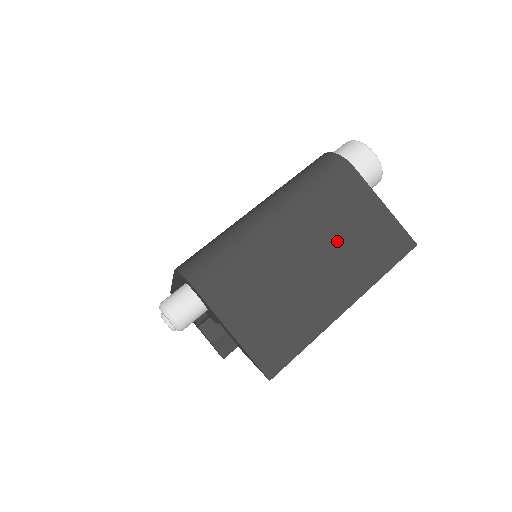
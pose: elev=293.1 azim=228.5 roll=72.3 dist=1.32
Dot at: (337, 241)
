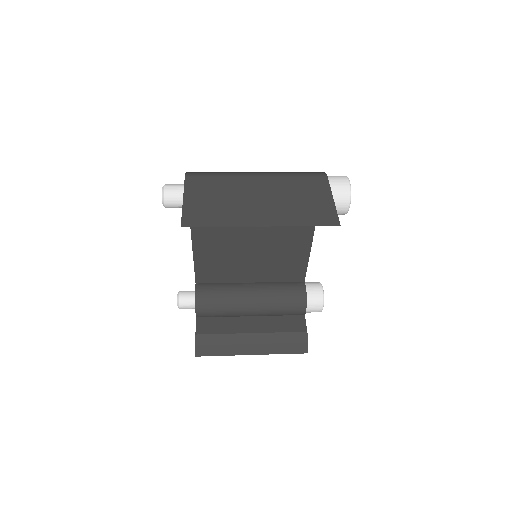
Dot at: (285, 198)
